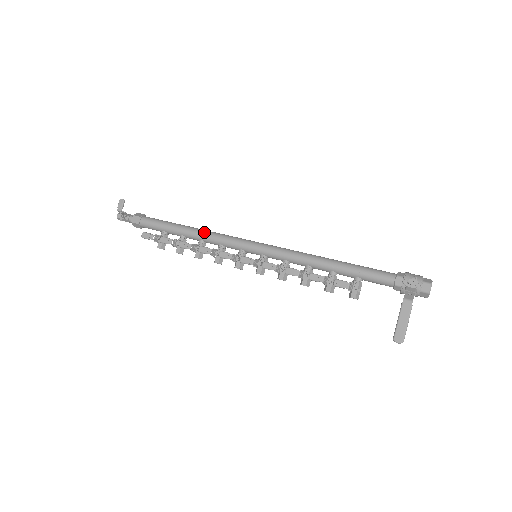
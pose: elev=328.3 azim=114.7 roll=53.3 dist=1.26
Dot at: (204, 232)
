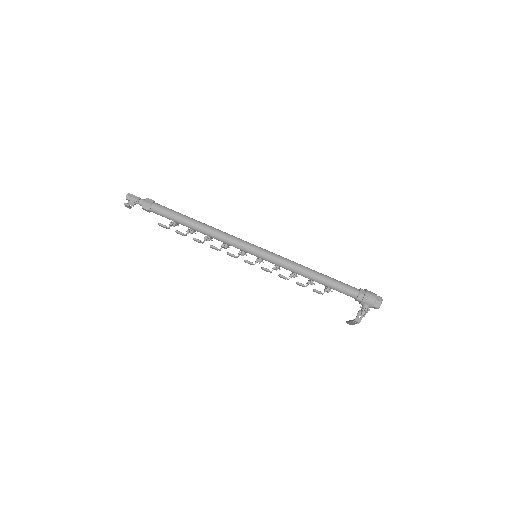
Dot at: (210, 235)
